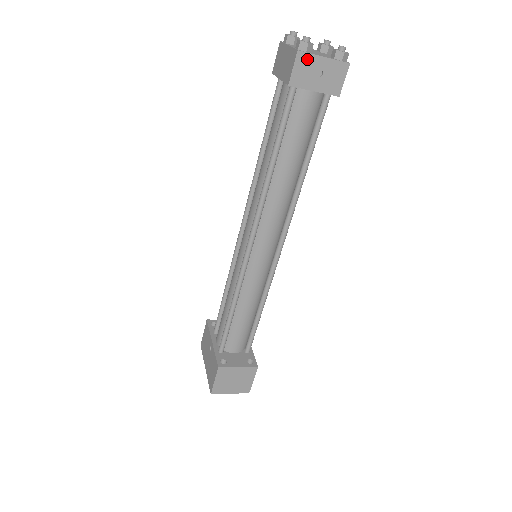
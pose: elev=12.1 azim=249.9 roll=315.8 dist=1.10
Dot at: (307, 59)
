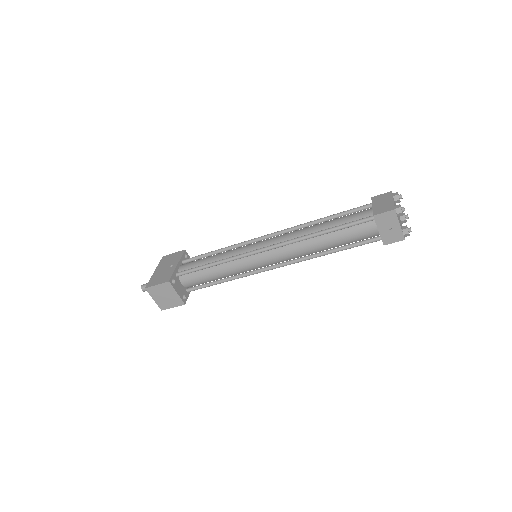
Dot at: (393, 217)
